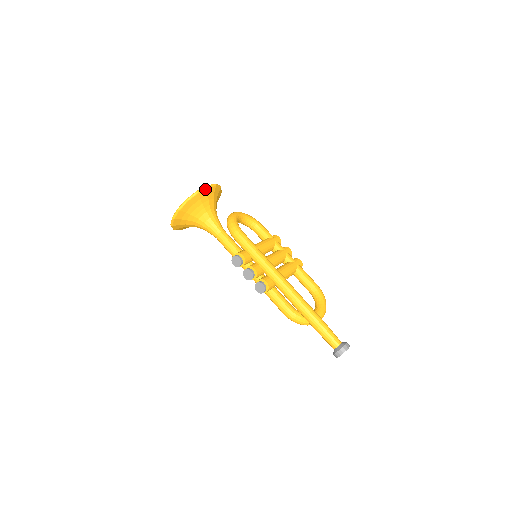
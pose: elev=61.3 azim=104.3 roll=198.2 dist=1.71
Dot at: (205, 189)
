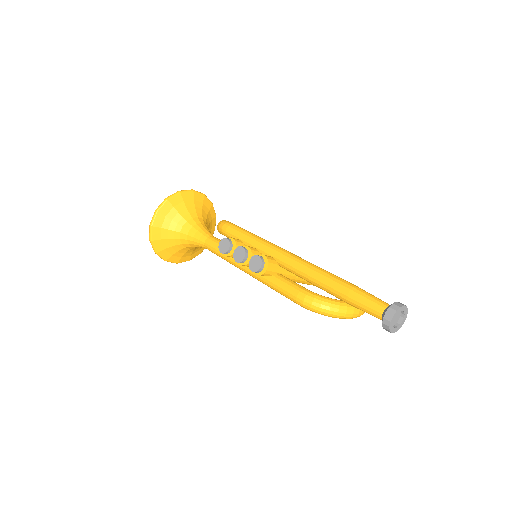
Dot at: (189, 191)
